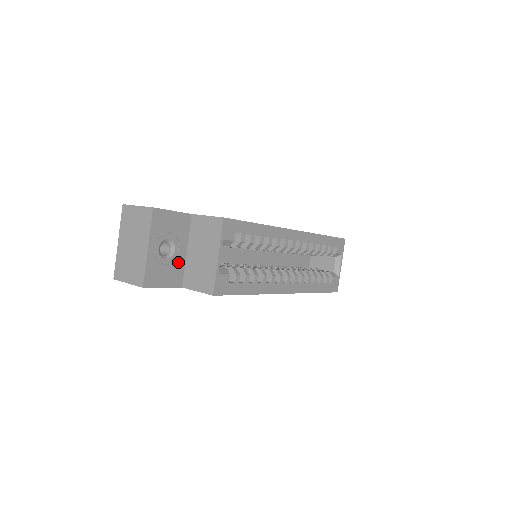
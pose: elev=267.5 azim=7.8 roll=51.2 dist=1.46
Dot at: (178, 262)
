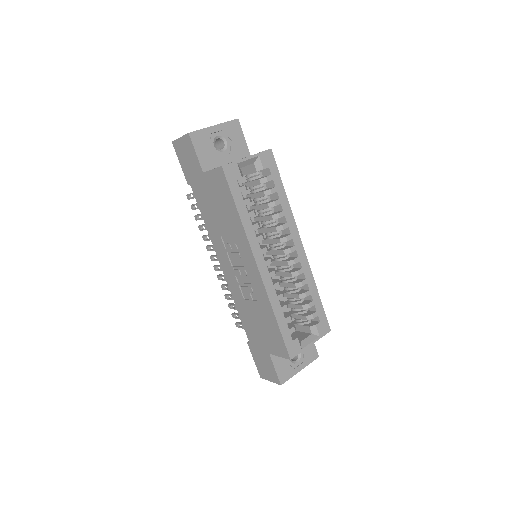
Dot at: (217, 159)
